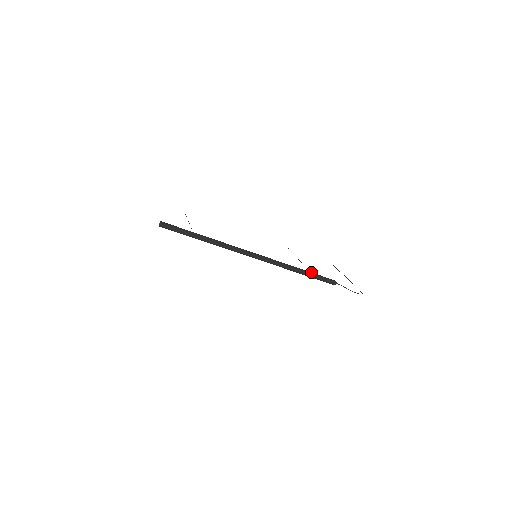
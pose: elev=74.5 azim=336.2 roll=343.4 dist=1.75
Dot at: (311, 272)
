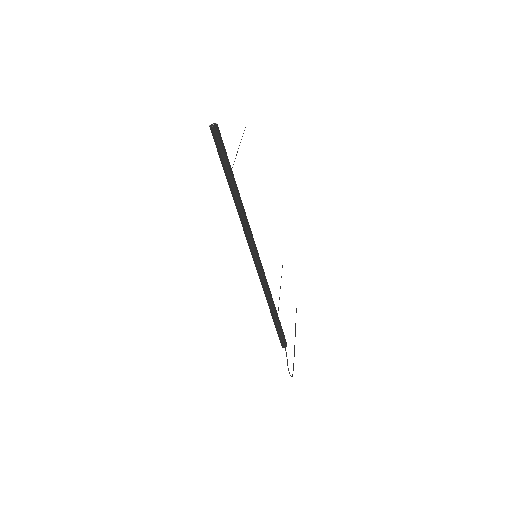
Dot at: occluded
